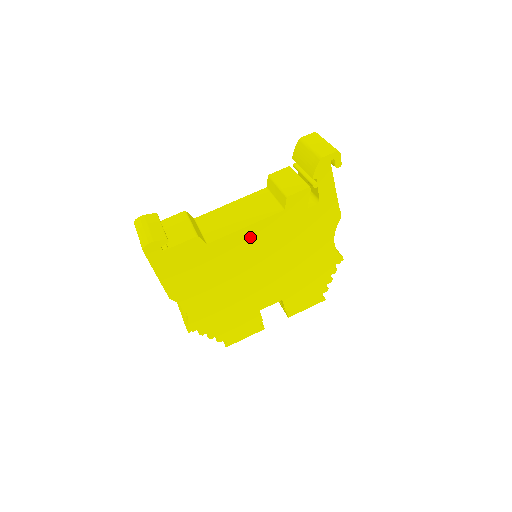
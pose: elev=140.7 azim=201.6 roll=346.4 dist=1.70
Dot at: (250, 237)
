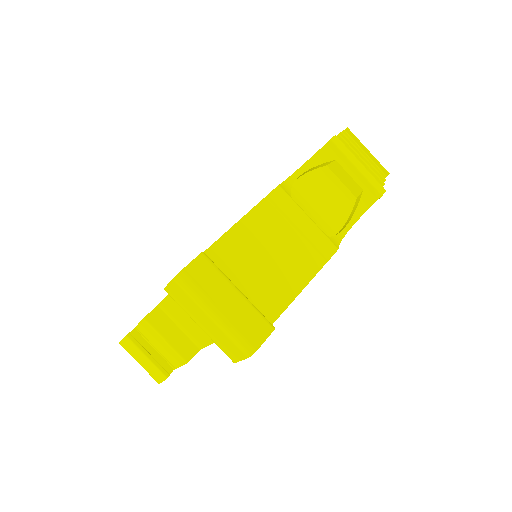
Dot at: occluded
